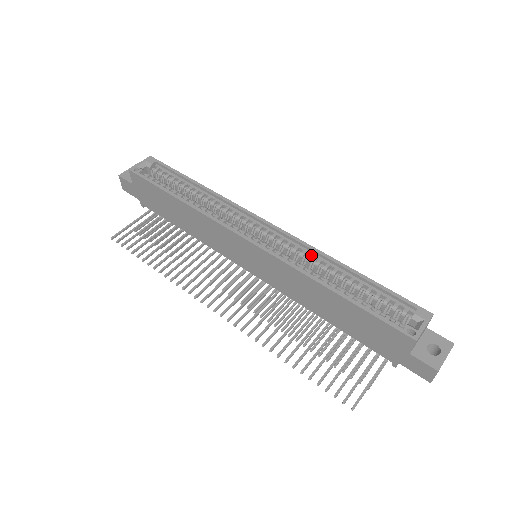
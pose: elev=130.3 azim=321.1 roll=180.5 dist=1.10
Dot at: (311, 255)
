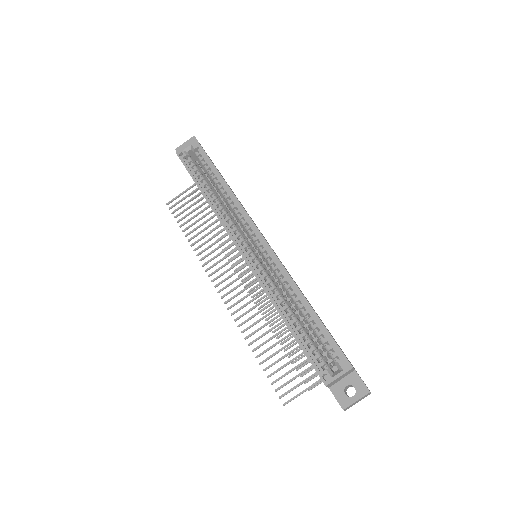
Dot at: (284, 278)
